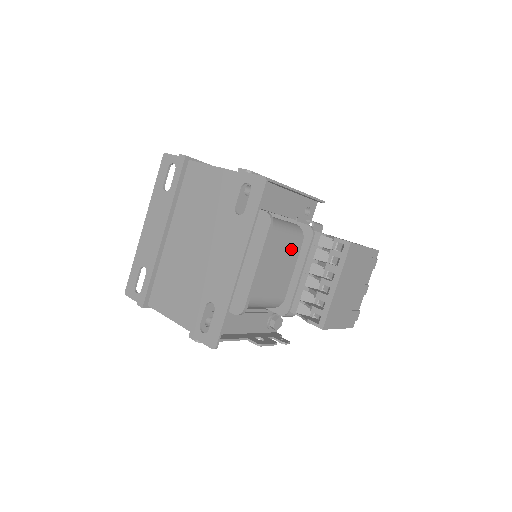
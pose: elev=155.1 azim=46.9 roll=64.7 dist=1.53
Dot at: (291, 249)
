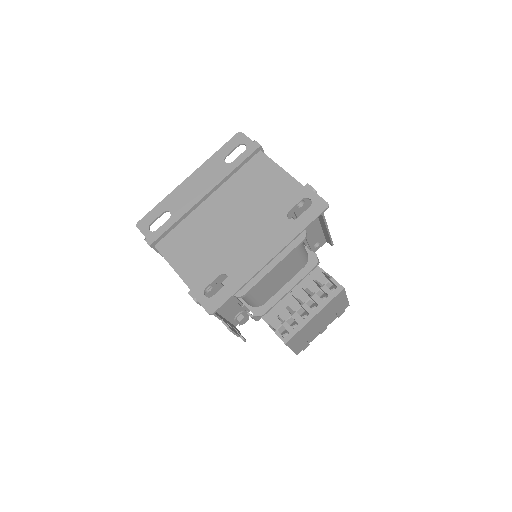
Dot at: (295, 267)
